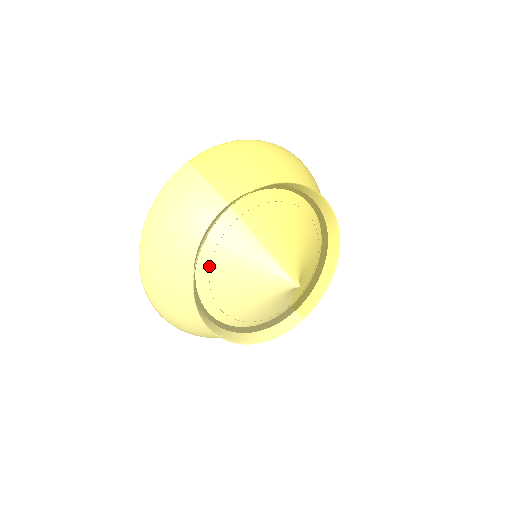
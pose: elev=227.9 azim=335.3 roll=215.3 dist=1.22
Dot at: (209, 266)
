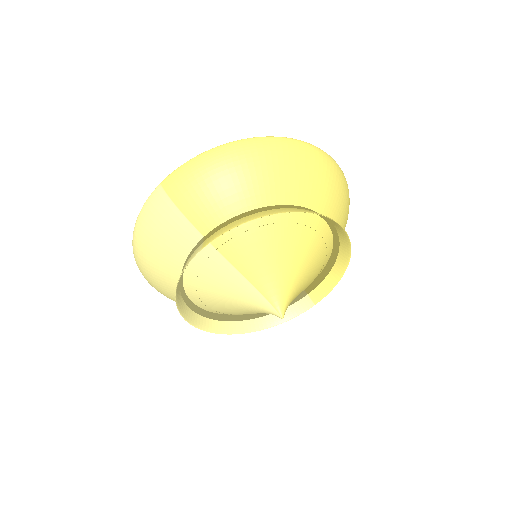
Dot at: (195, 289)
